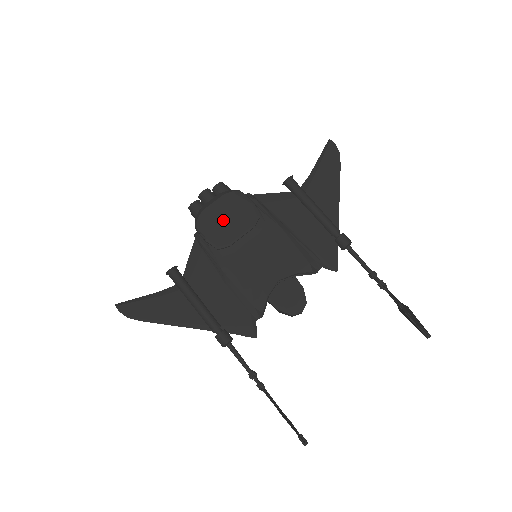
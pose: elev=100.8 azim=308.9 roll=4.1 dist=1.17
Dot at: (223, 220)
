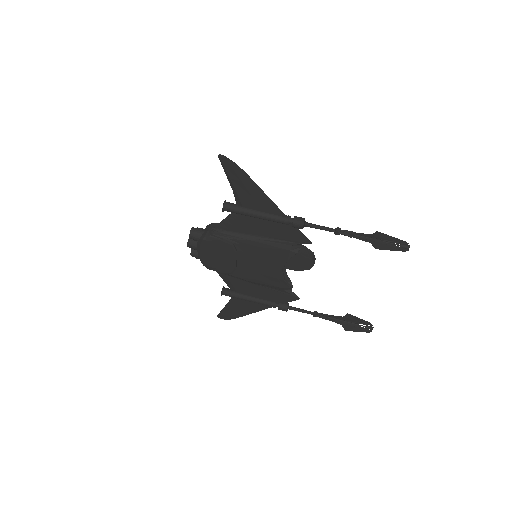
Dot at: (217, 259)
